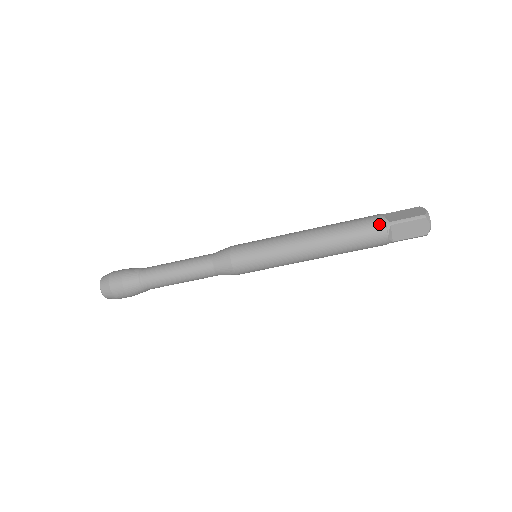
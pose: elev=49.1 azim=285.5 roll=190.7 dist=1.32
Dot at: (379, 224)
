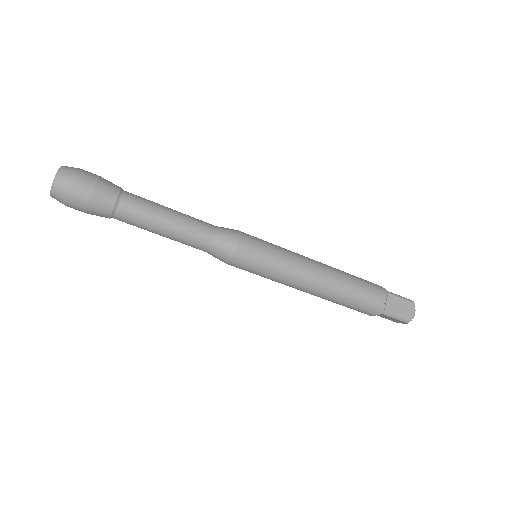
Dot at: (380, 287)
